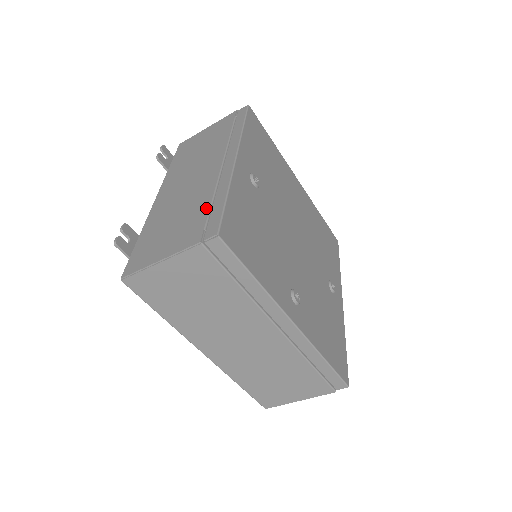
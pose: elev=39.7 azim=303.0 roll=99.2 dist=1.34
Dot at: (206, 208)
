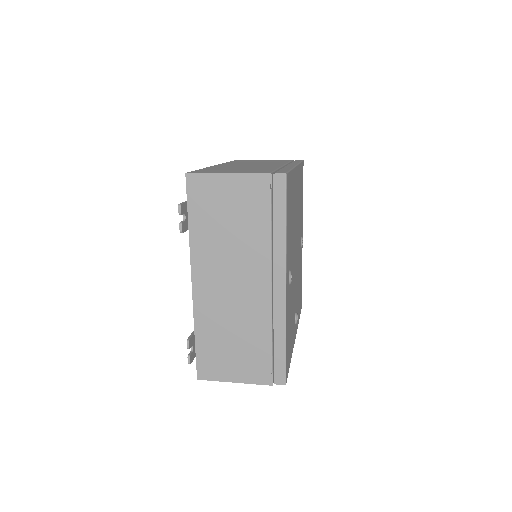
Dot at: (268, 348)
